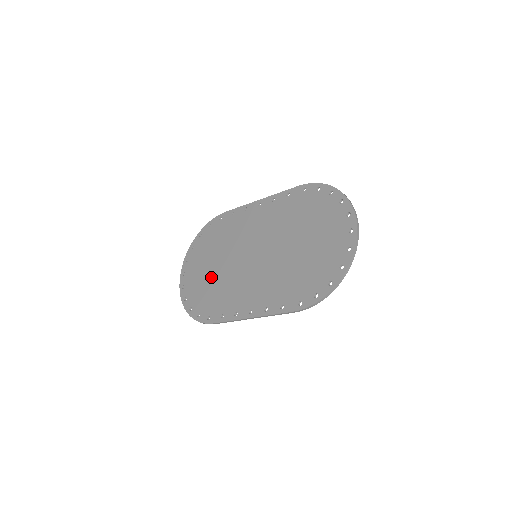
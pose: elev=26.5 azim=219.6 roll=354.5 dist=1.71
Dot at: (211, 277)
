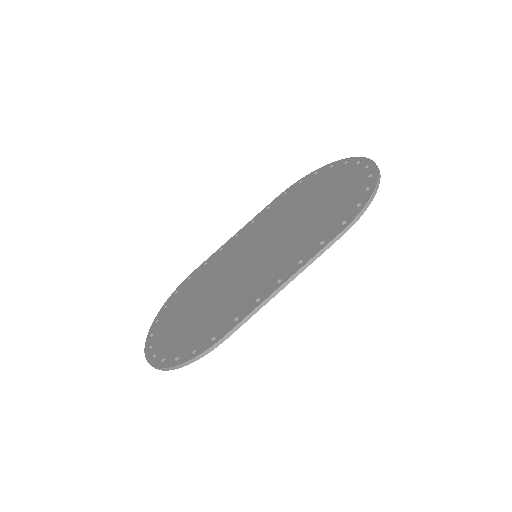
Dot at: (198, 313)
